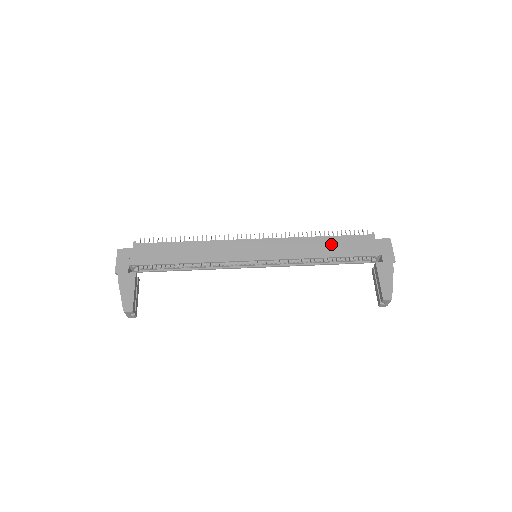
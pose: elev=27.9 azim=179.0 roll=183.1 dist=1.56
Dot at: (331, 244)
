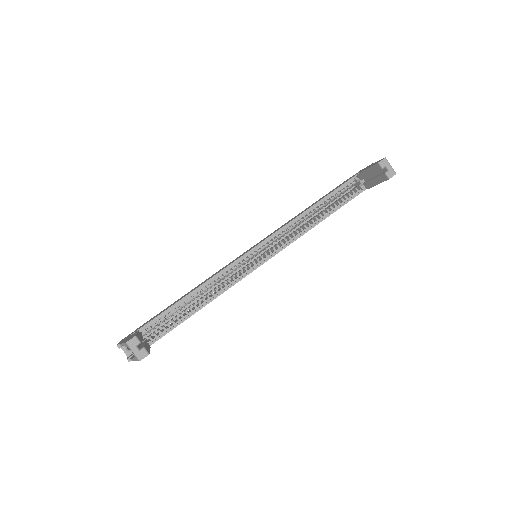
Dot at: occluded
